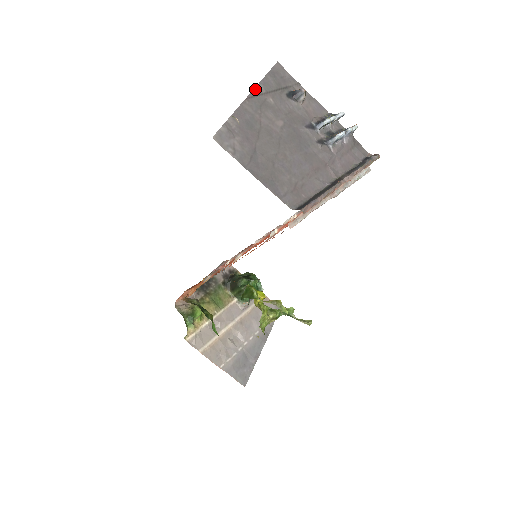
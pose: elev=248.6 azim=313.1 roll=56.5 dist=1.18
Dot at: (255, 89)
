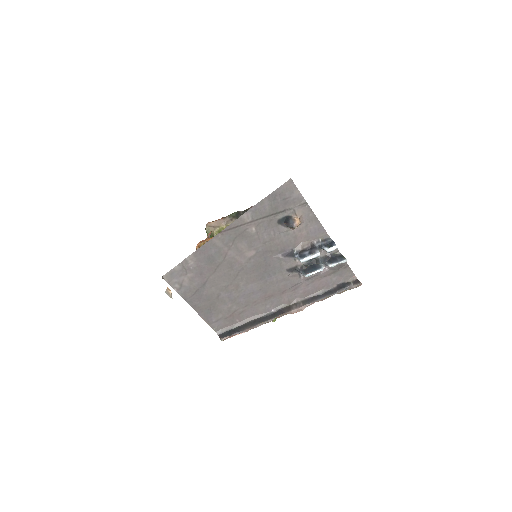
Dot at: (238, 219)
